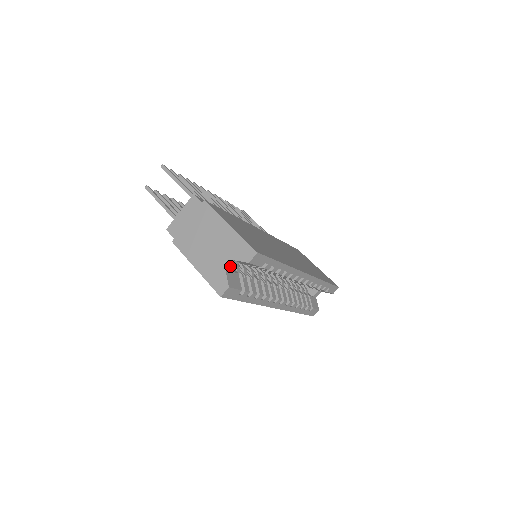
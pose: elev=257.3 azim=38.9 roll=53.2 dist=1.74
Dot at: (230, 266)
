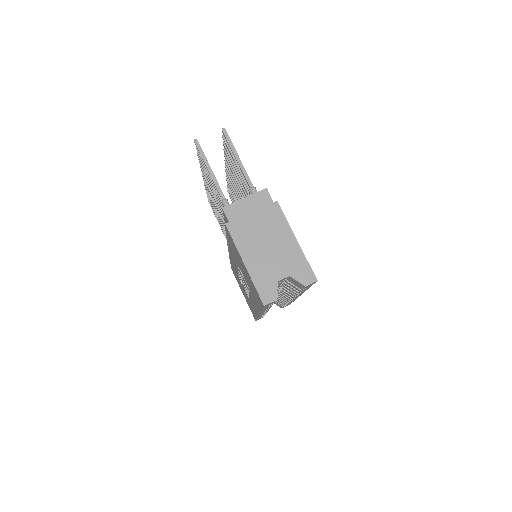
Dot at: (282, 279)
